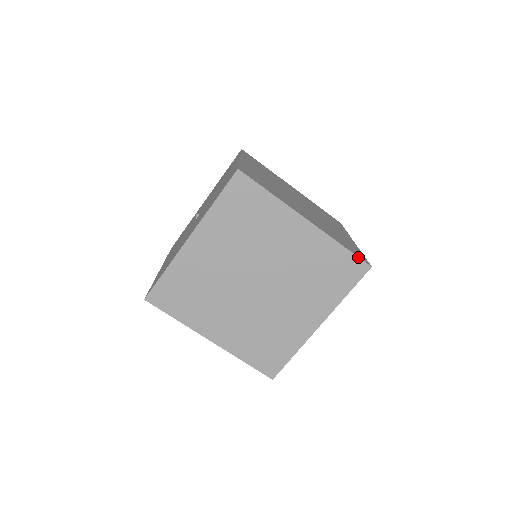
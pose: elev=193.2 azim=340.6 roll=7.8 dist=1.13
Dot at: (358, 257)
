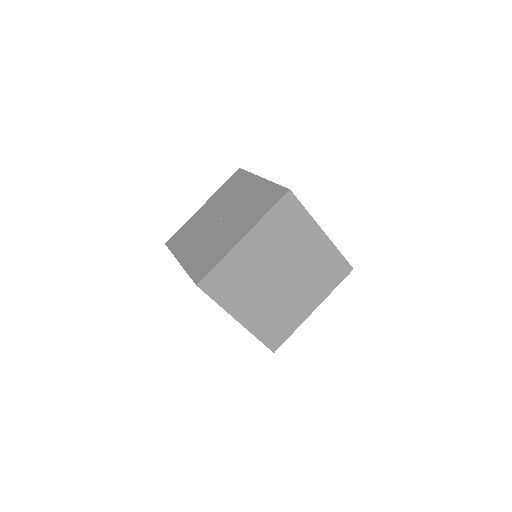
Dot at: (266, 346)
